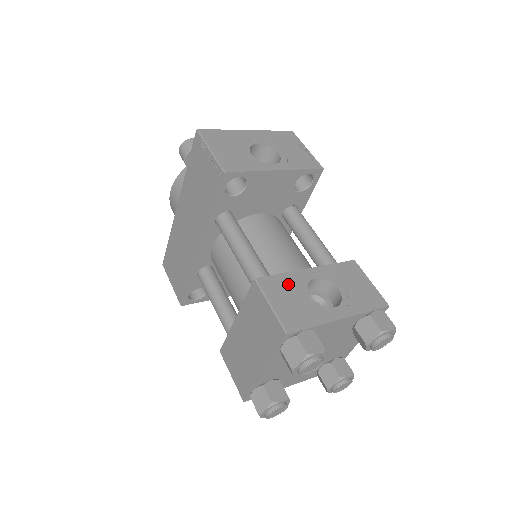
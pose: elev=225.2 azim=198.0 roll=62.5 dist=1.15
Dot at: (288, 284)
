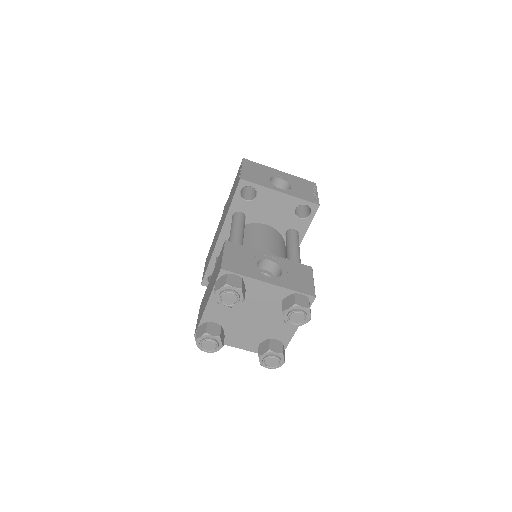
Dot at: (246, 252)
